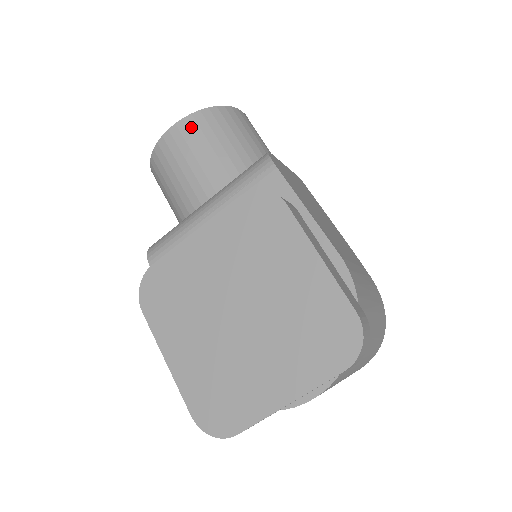
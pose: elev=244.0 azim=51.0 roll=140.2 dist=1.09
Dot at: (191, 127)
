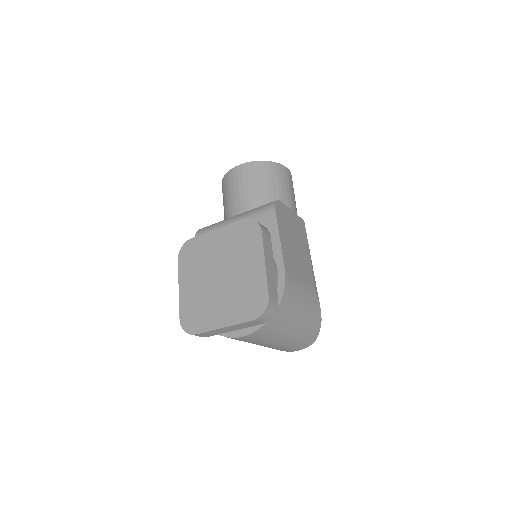
Dot at: (249, 169)
